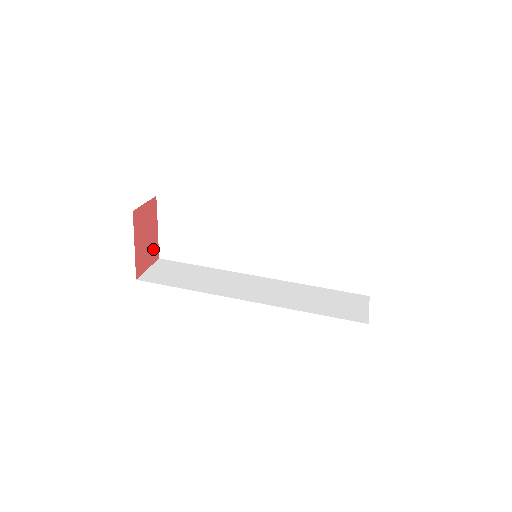
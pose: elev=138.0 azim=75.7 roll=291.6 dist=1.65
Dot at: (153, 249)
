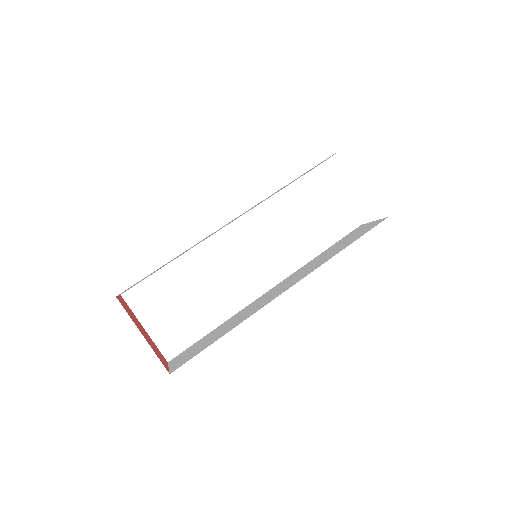
Dot at: (157, 350)
